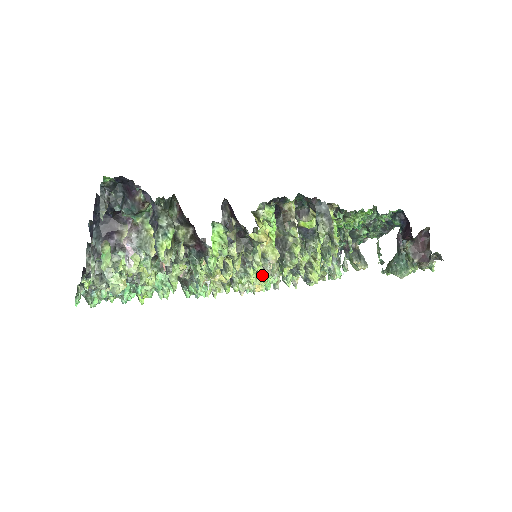
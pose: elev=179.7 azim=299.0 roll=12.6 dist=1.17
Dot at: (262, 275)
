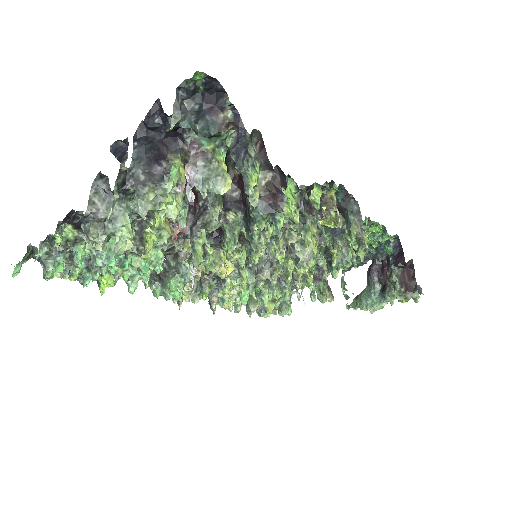
Dot at: (260, 279)
